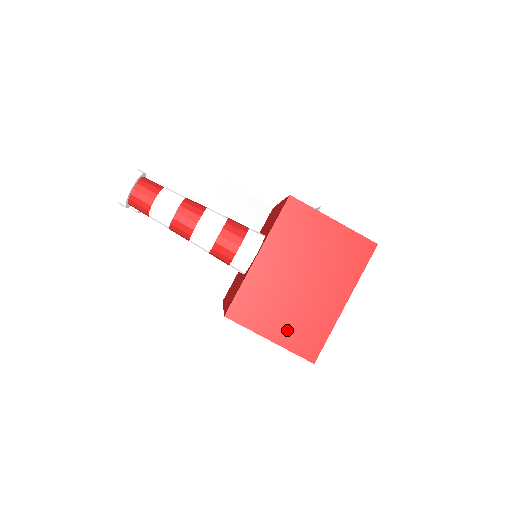
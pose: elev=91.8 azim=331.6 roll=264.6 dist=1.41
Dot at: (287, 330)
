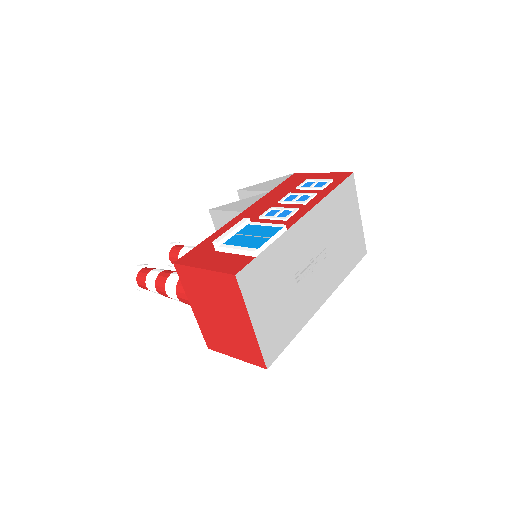
Dot at: (238, 350)
